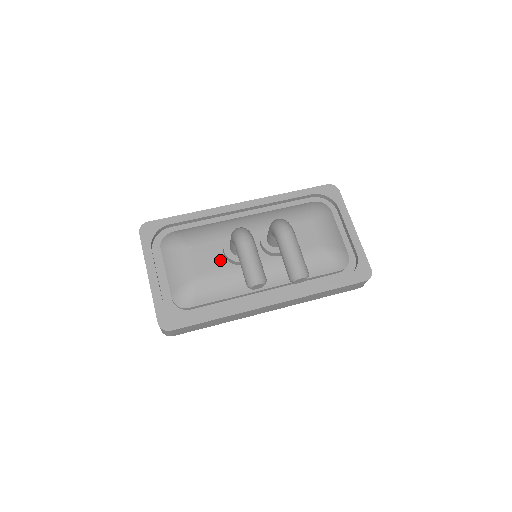
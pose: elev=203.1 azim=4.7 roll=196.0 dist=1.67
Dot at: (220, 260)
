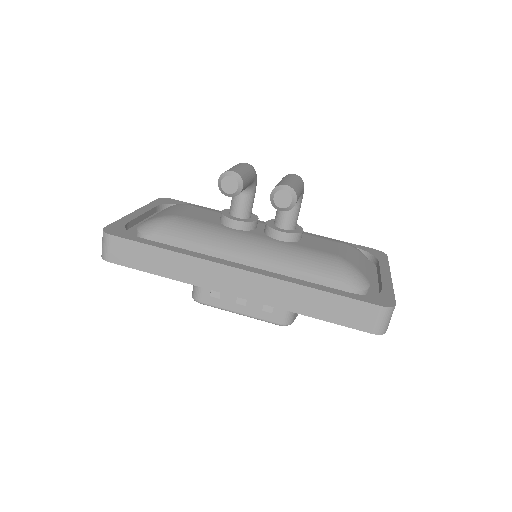
Dot at: (213, 219)
